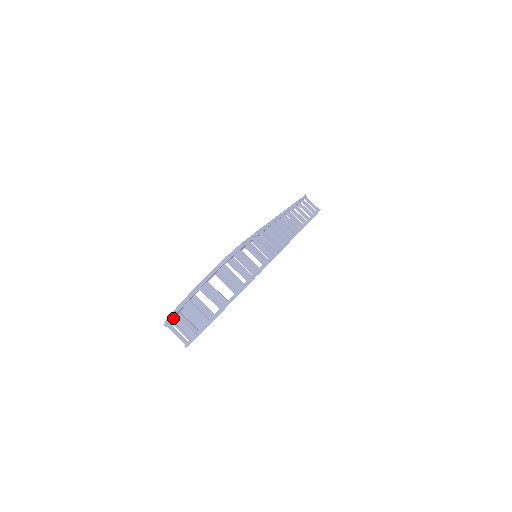
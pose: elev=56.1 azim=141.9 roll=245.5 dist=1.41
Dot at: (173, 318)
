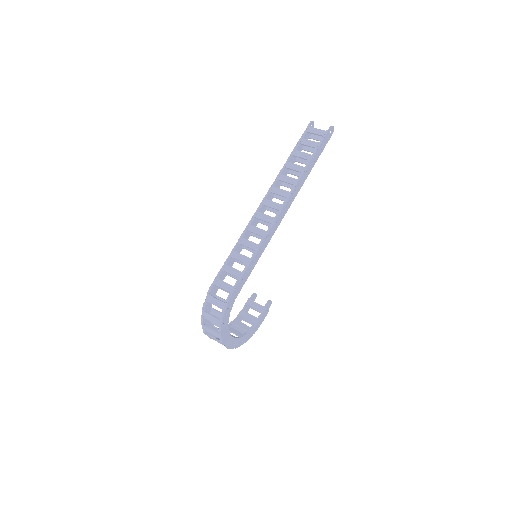
Dot at: occluded
